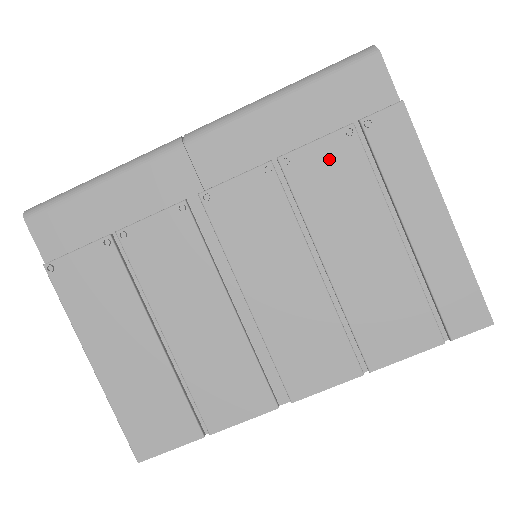
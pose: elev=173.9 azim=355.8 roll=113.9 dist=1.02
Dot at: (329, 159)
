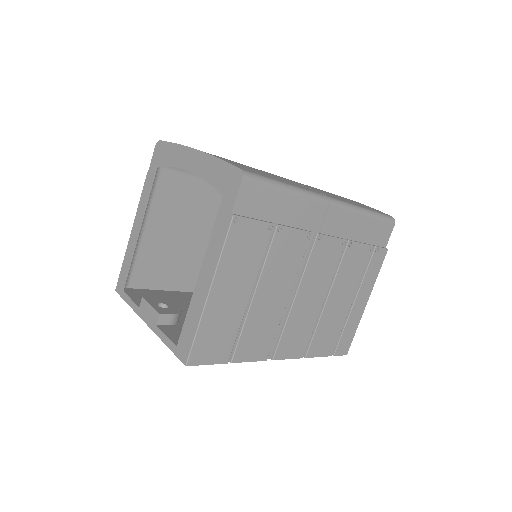
Dot at: (360, 255)
